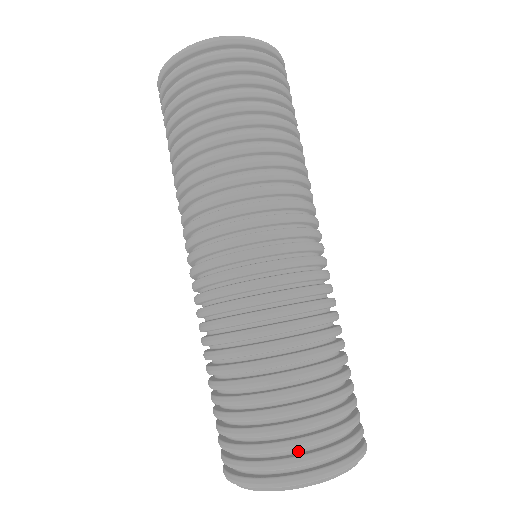
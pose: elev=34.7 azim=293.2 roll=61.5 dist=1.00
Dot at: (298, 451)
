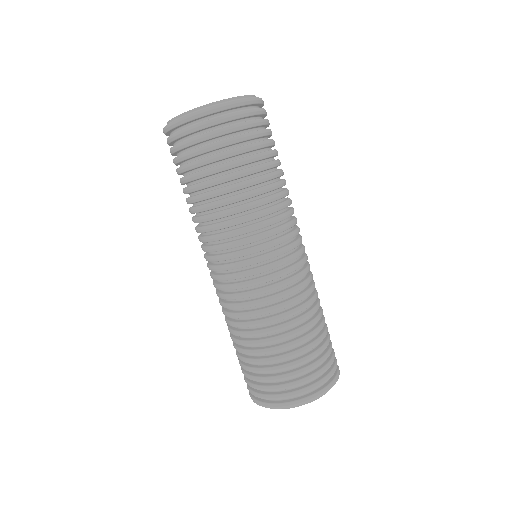
Dot at: (276, 391)
